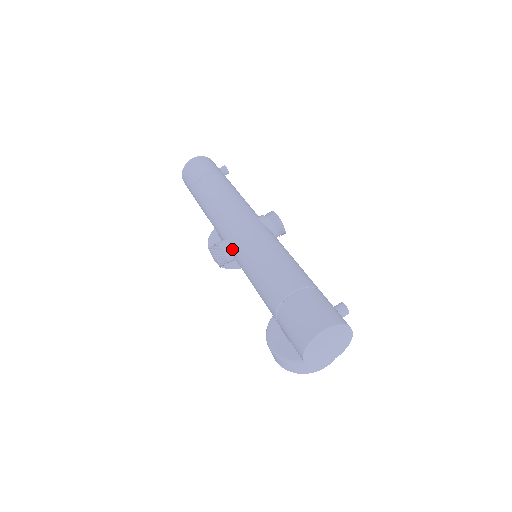
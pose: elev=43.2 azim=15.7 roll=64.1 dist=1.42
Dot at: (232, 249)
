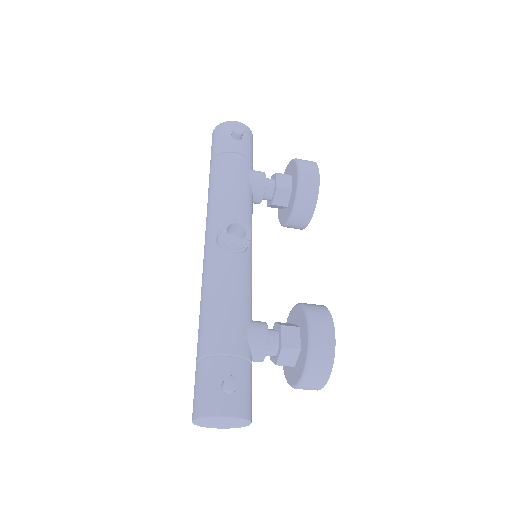
Dot at: occluded
